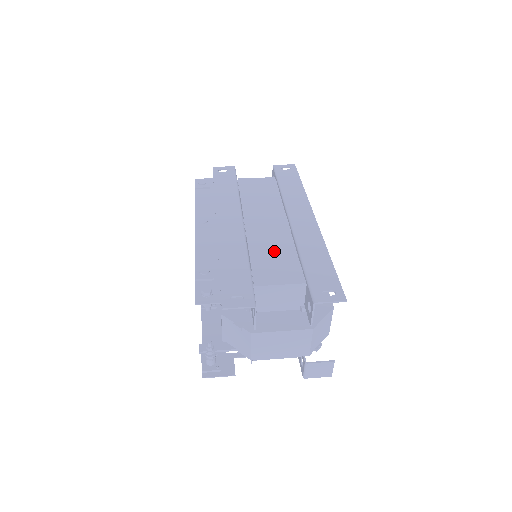
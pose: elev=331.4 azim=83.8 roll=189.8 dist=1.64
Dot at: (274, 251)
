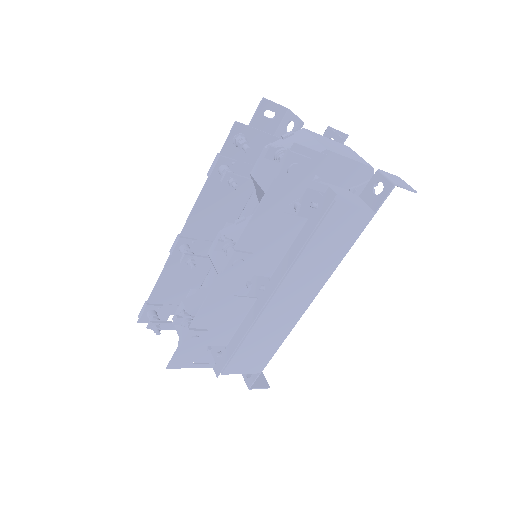
Dot at: occluded
